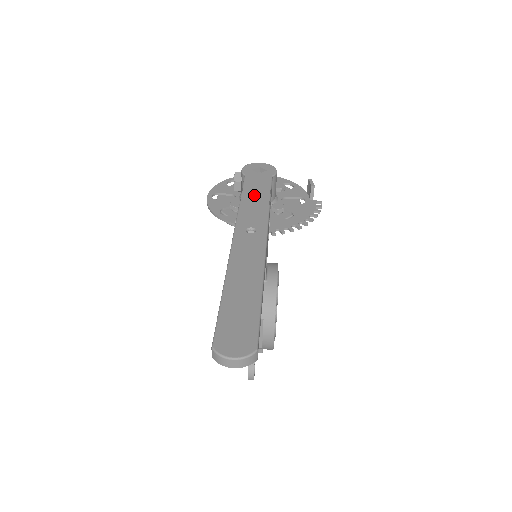
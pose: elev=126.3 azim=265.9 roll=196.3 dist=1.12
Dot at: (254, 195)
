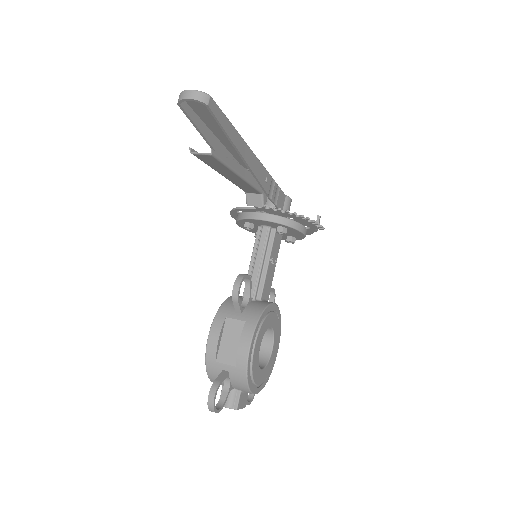
Dot at: occluded
